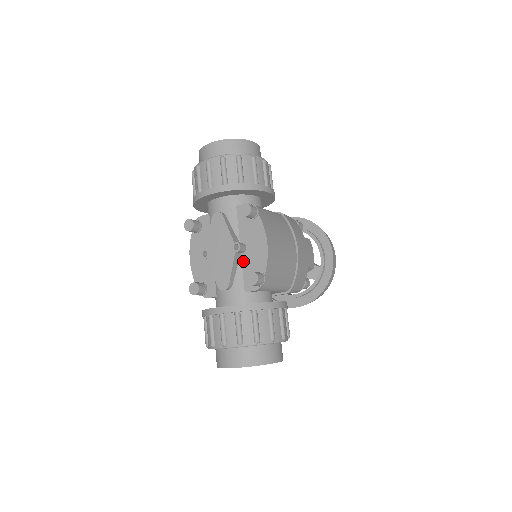
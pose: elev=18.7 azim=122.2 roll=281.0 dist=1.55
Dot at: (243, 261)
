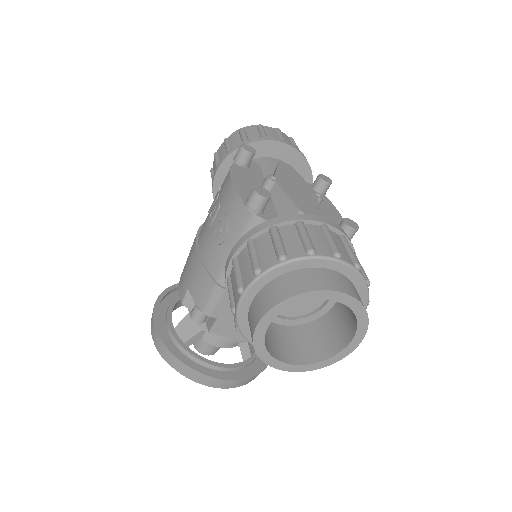
Dot at: occluded
